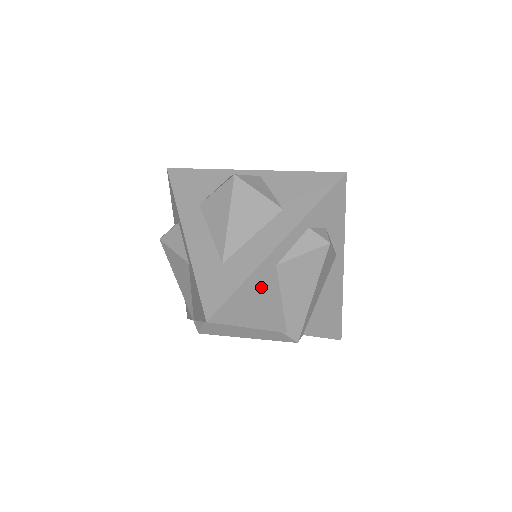
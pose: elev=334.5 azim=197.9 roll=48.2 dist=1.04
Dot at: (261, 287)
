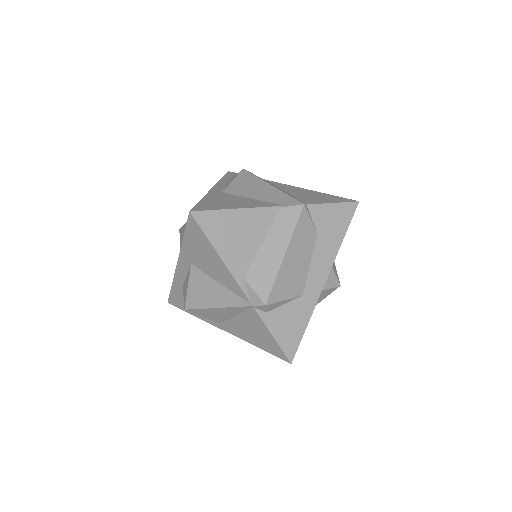
Dot at: (222, 198)
